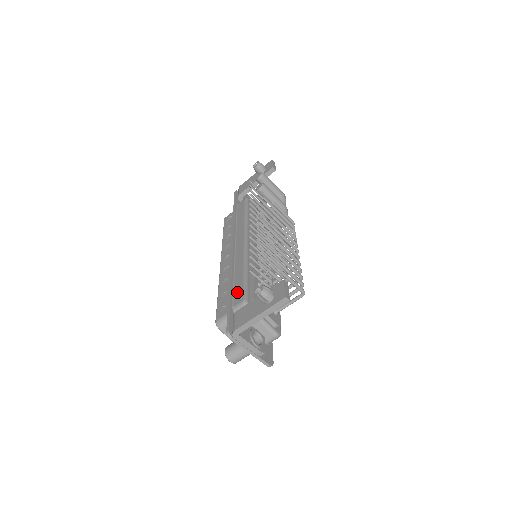
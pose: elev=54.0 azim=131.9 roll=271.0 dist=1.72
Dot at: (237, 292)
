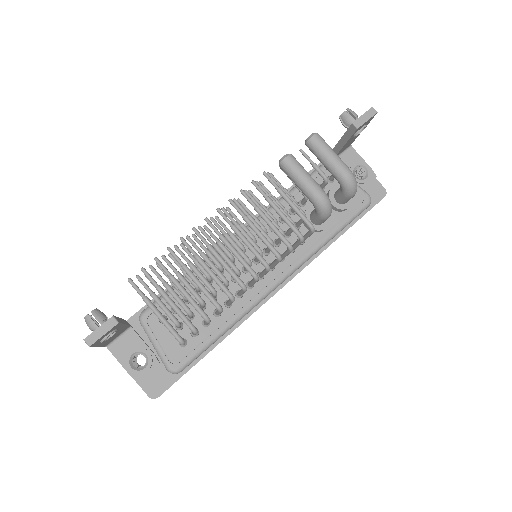
Dot at: occluded
